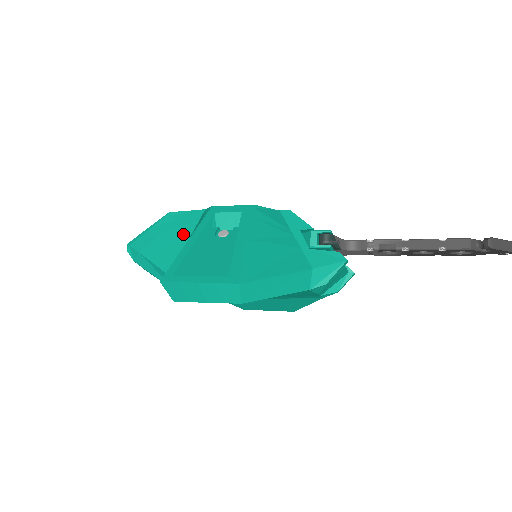
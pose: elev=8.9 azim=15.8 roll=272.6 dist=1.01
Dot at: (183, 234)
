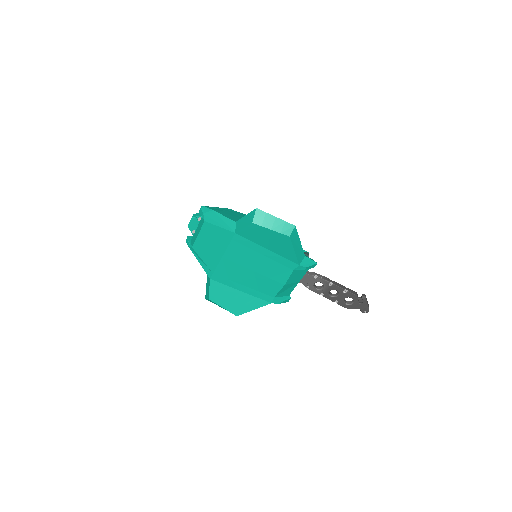
Dot at: (240, 216)
